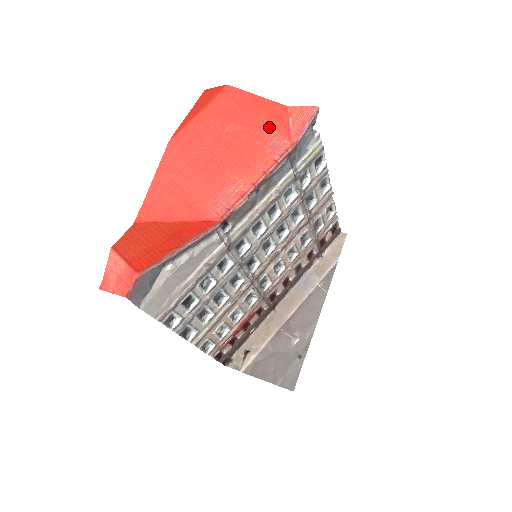
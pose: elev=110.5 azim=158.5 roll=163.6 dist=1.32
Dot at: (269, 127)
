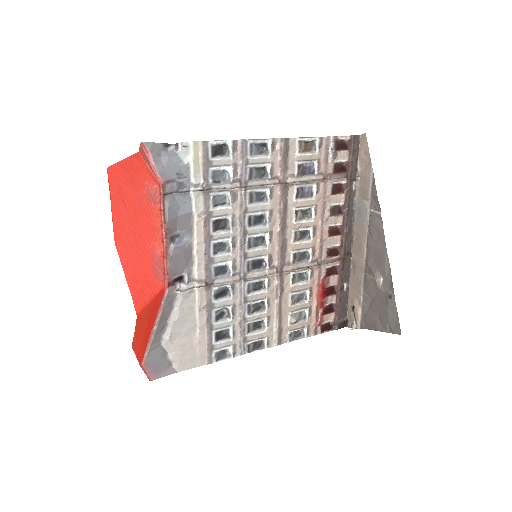
Dot at: (141, 182)
